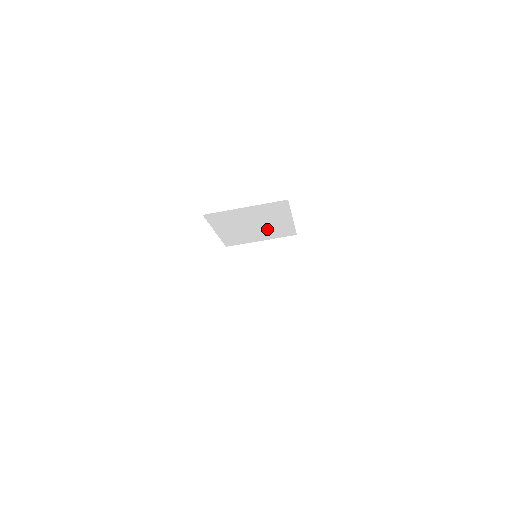
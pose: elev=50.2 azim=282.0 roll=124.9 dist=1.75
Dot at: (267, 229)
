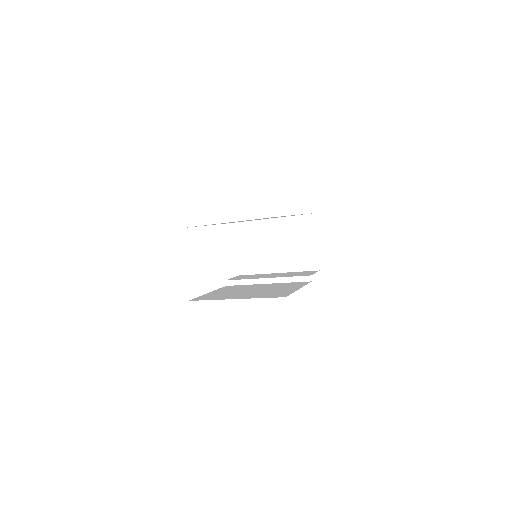
Dot at: occluded
